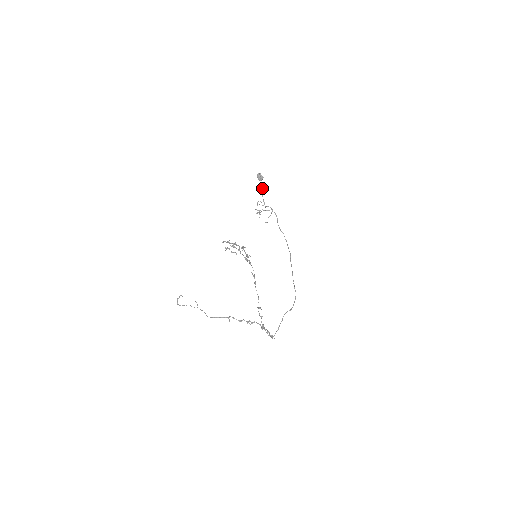
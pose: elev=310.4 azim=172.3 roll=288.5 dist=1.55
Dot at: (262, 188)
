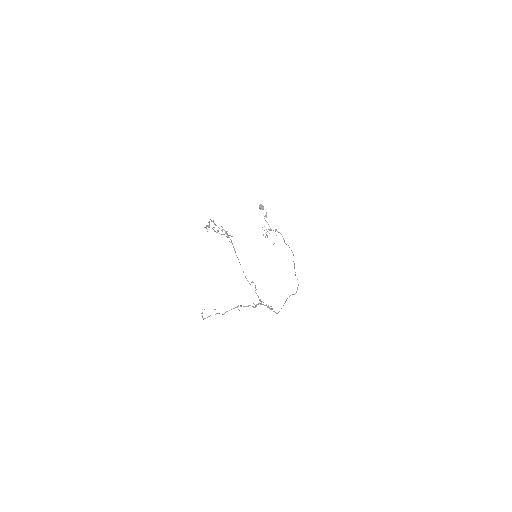
Dot at: (265, 216)
